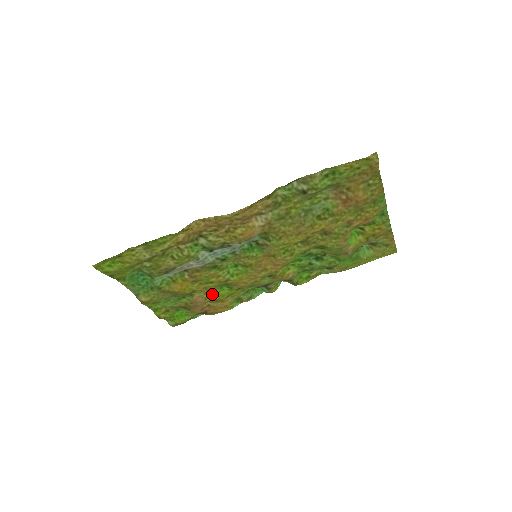
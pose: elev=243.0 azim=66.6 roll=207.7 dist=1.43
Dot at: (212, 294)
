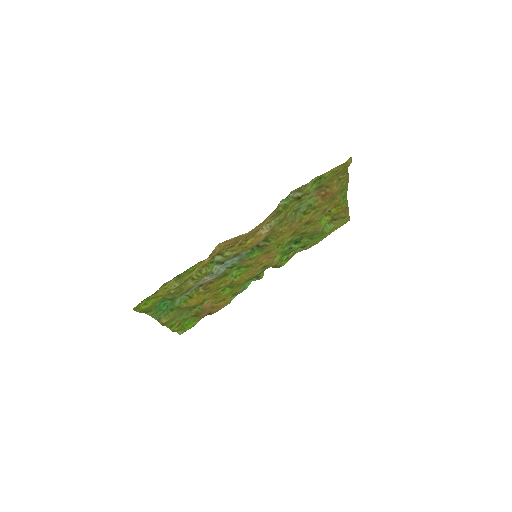
Dot at: (217, 297)
